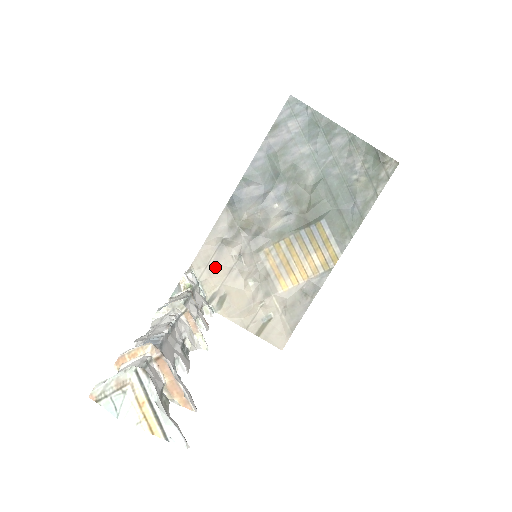
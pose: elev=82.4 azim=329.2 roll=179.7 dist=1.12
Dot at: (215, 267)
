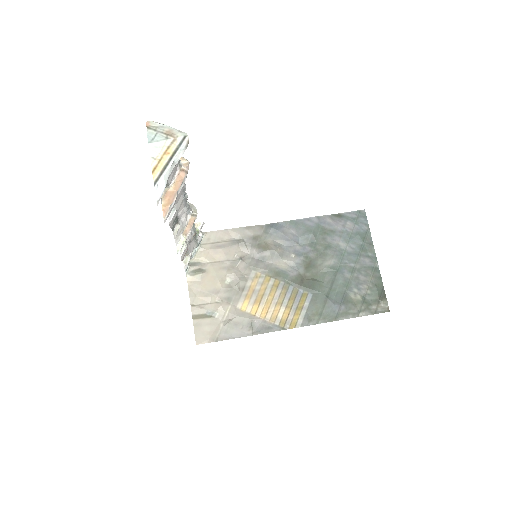
Dot at: (218, 249)
